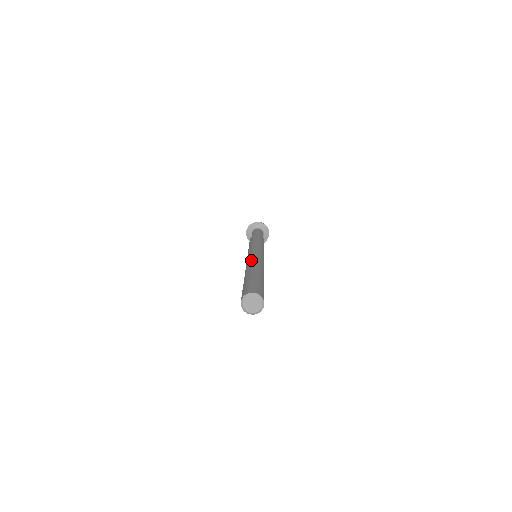
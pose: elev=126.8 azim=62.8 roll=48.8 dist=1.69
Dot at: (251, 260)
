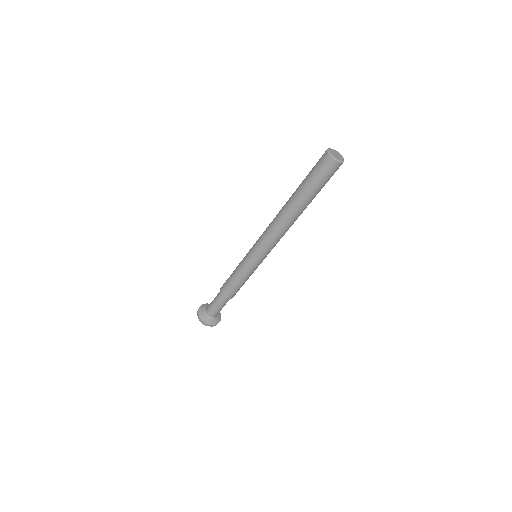
Dot at: occluded
